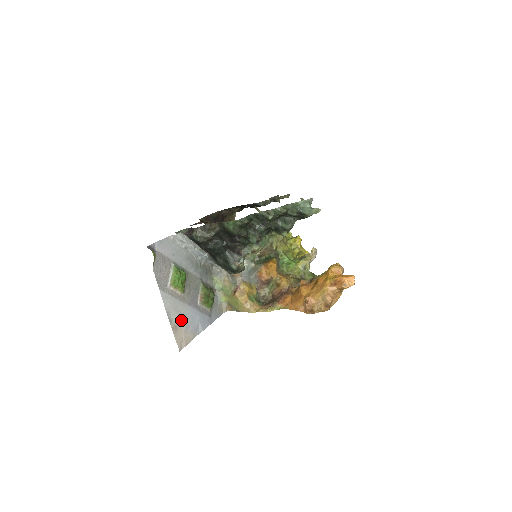
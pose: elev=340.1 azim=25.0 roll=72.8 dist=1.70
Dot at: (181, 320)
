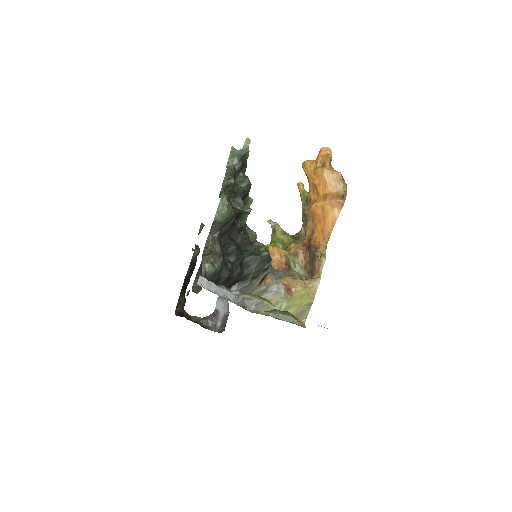
Dot at: occluded
